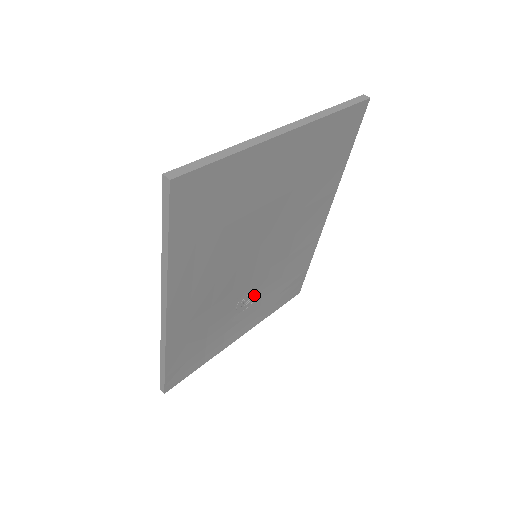
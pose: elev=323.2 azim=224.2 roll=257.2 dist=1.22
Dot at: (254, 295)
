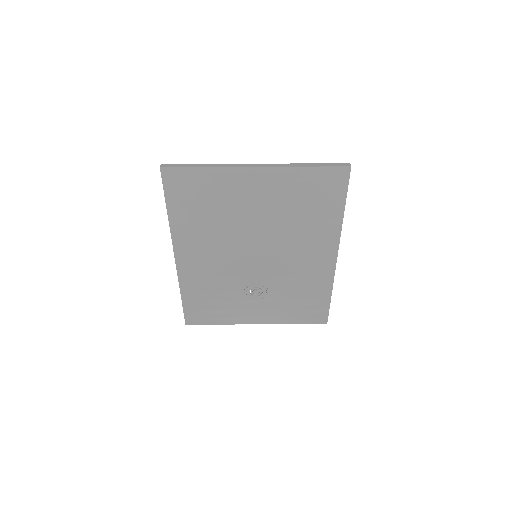
Dot at: (264, 292)
